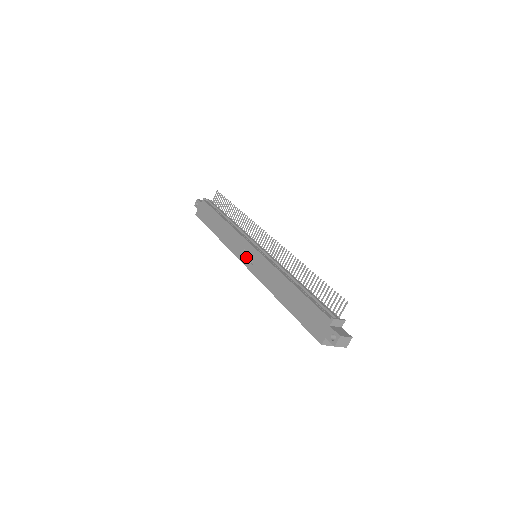
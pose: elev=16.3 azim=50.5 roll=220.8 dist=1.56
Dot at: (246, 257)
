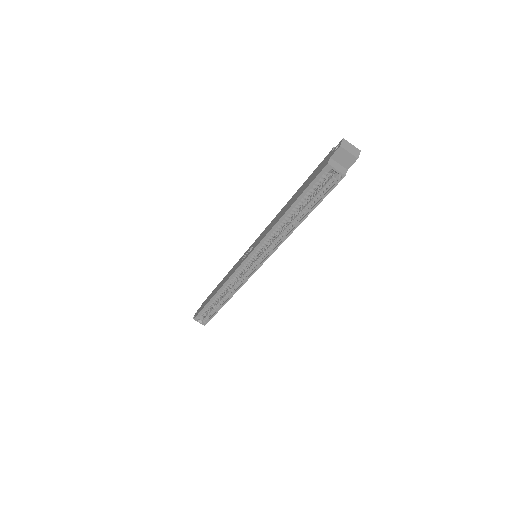
Dot at: occluded
